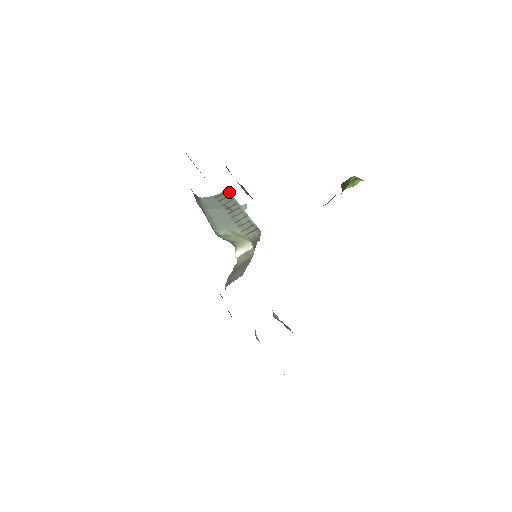
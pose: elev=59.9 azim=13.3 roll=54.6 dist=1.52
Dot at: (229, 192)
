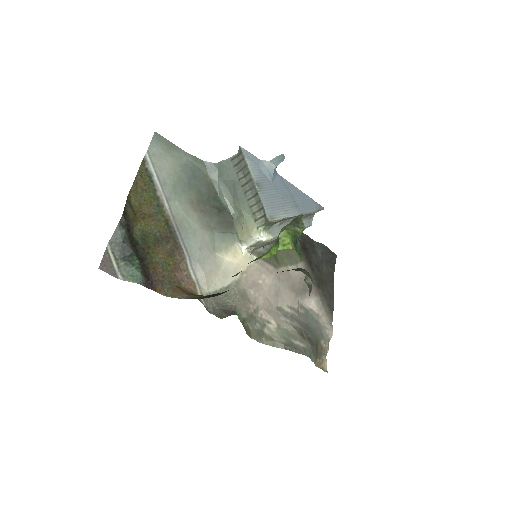
Dot at: (243, 154)
